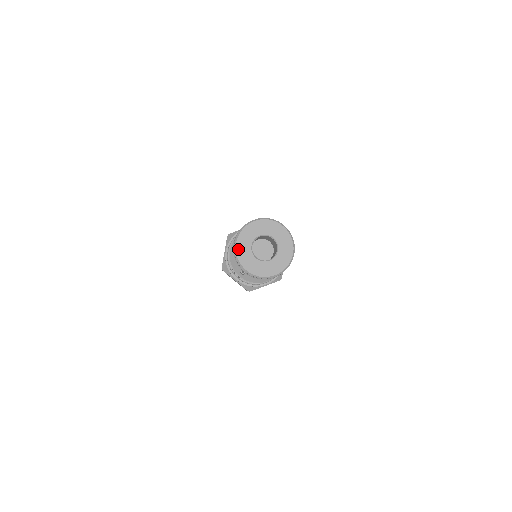
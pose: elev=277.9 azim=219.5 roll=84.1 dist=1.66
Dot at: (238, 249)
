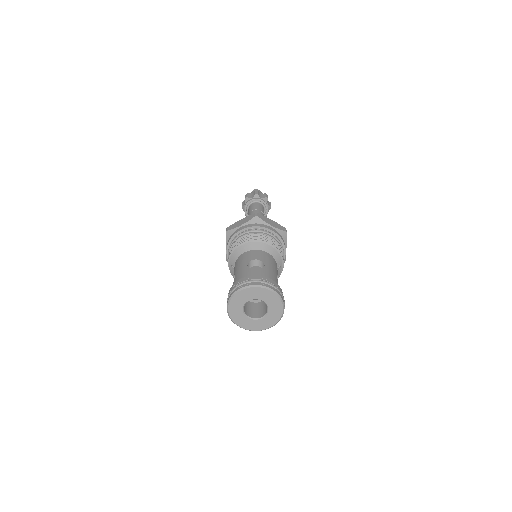
Dot at: (238, 294)
